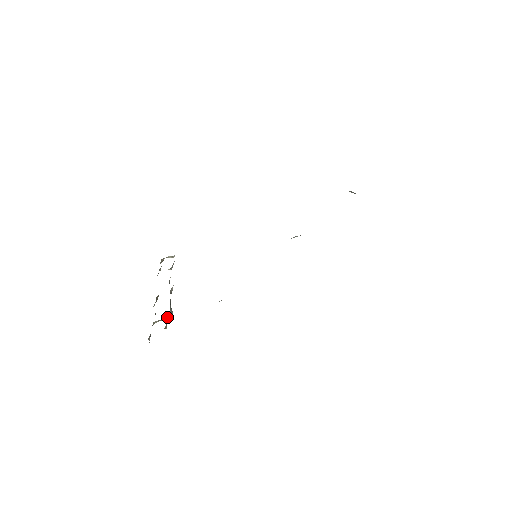
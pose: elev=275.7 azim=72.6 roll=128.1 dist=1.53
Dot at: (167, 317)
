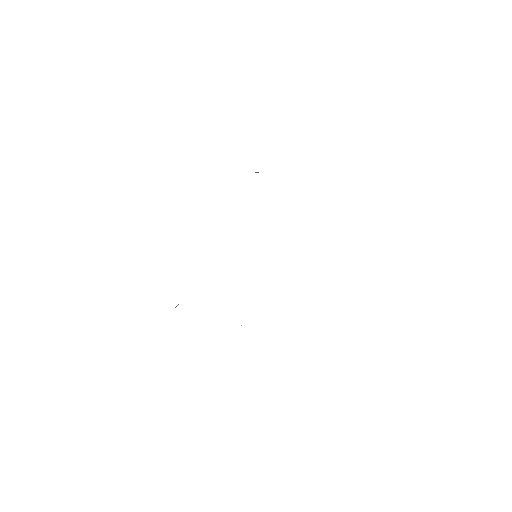
Dot at: occluded
